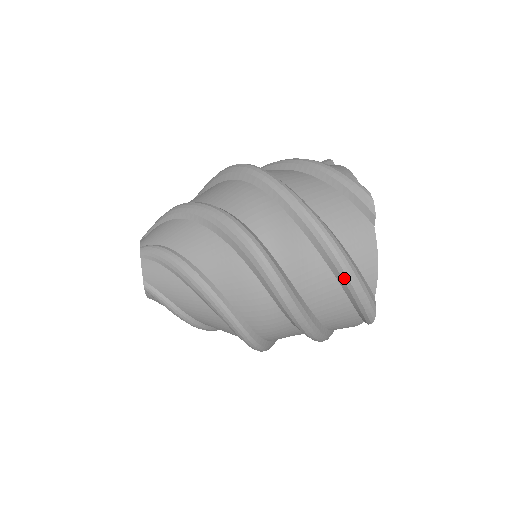
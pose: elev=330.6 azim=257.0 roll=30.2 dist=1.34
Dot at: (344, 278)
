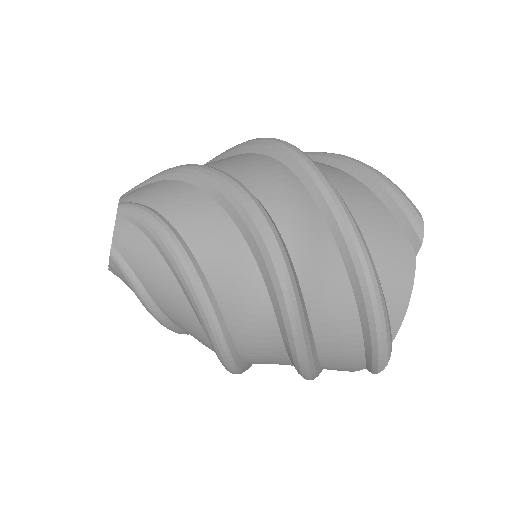
Dot at: (368, 308)
